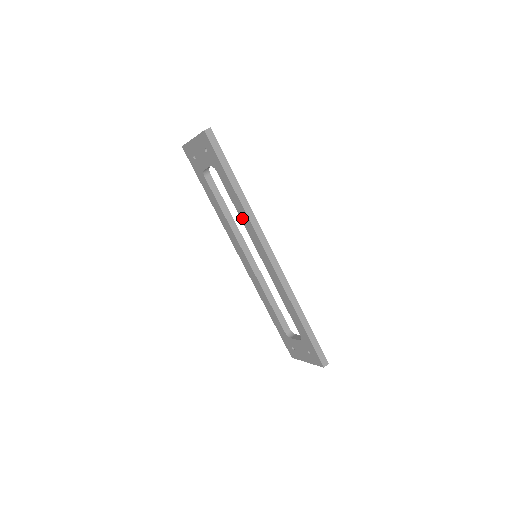
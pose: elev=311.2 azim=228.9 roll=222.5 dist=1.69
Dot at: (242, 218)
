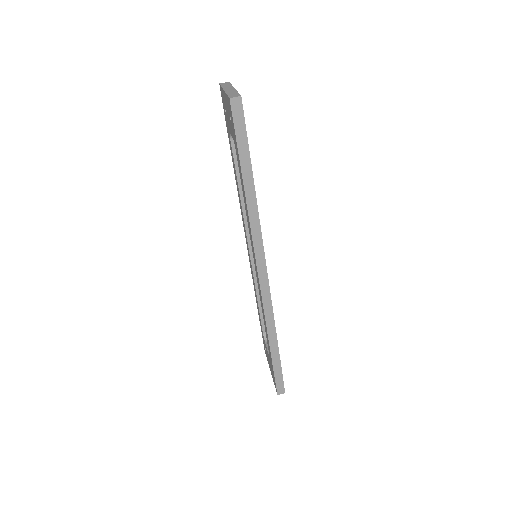
Dot at: (247, 218)
